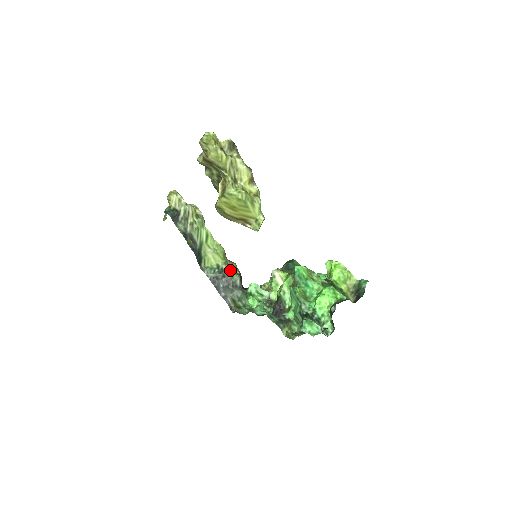
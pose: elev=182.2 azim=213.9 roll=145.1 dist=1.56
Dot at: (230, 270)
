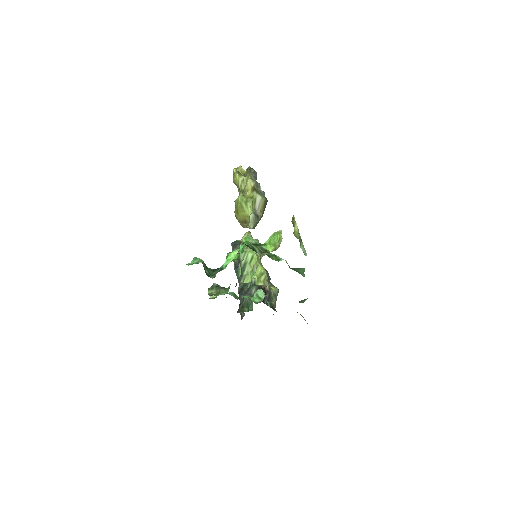
Dot at: occluded
